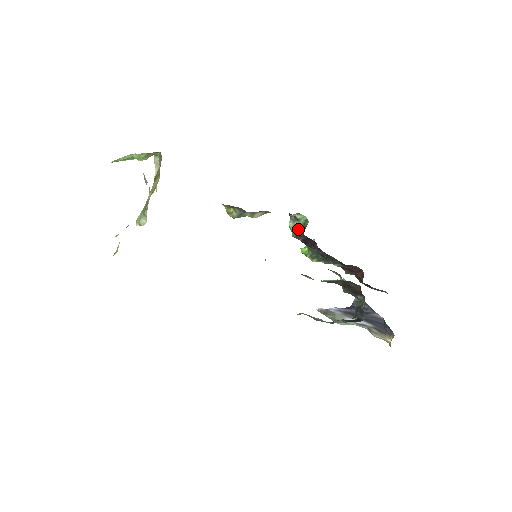
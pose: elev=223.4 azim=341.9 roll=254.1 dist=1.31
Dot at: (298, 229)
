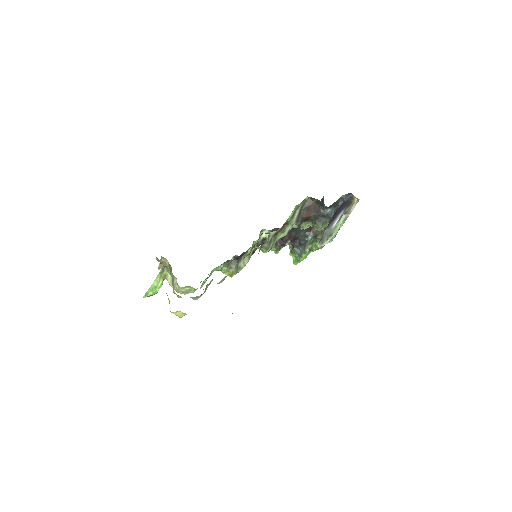
Dot at: occluded
